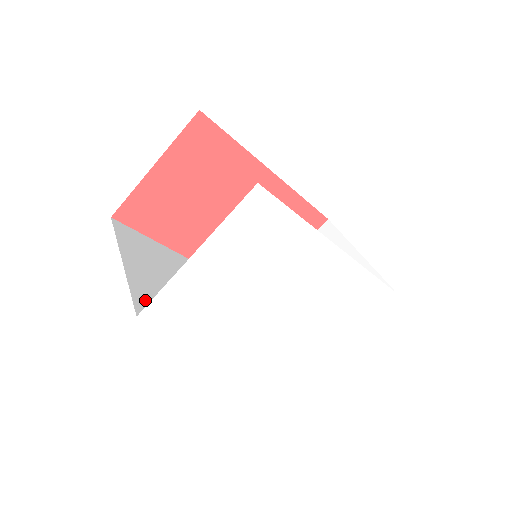
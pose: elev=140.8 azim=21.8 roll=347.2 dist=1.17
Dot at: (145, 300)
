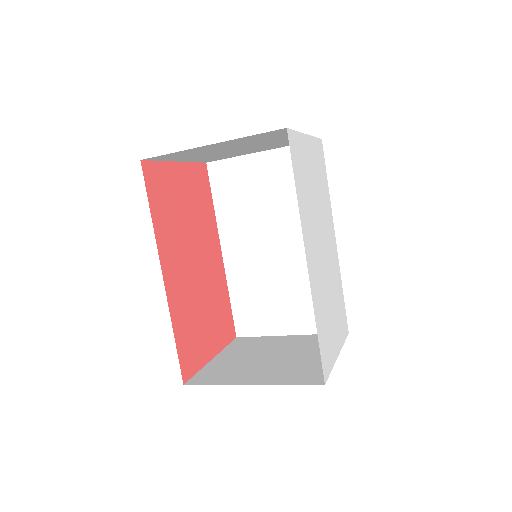
Dot at: occluded
